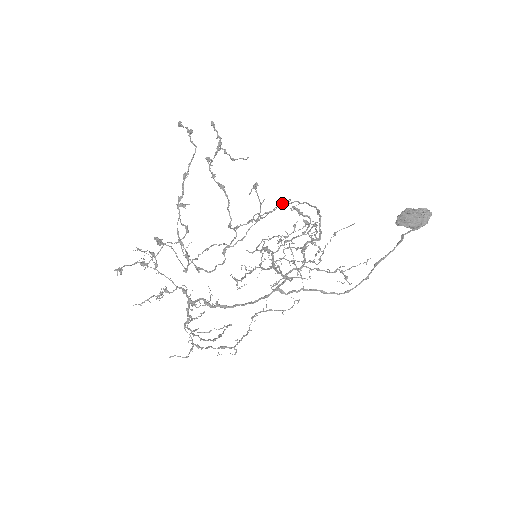
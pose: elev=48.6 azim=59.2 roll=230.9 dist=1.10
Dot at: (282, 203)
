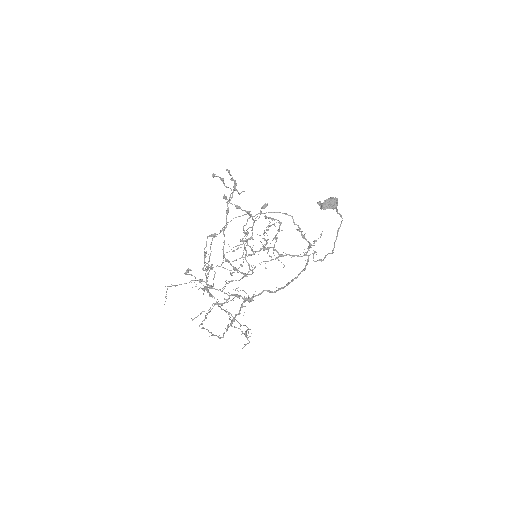
Dot at: (249, 217)
